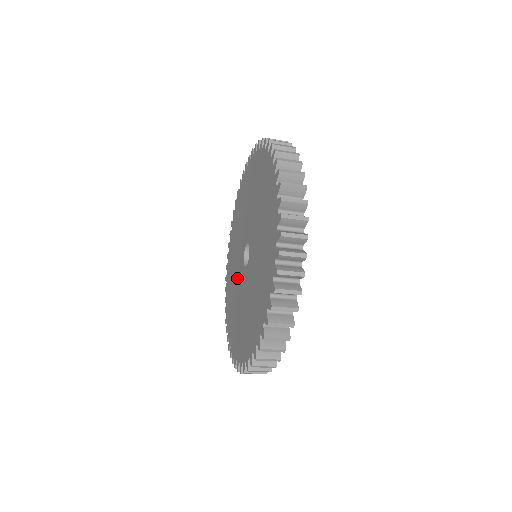
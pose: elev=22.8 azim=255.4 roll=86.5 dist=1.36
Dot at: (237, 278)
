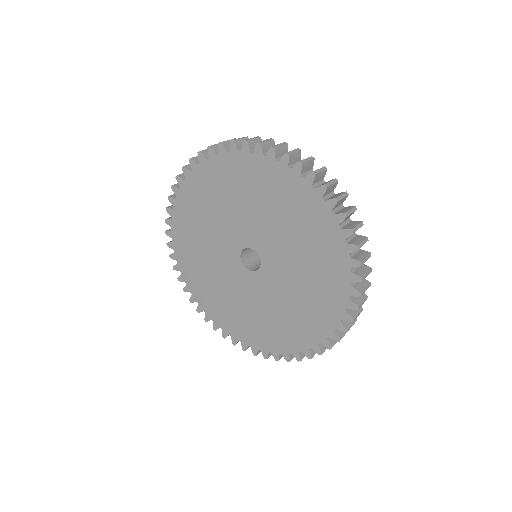
Dot at: (228, 281)
